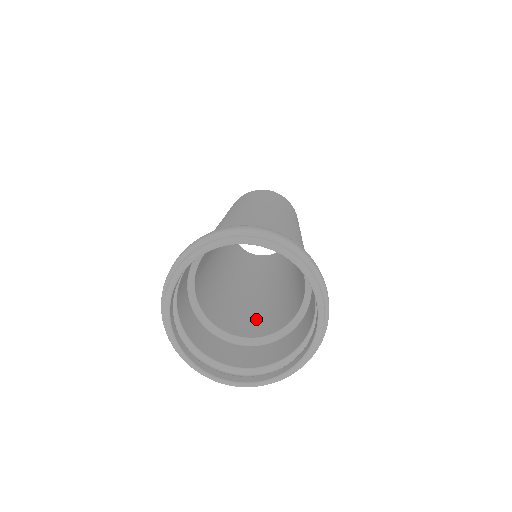
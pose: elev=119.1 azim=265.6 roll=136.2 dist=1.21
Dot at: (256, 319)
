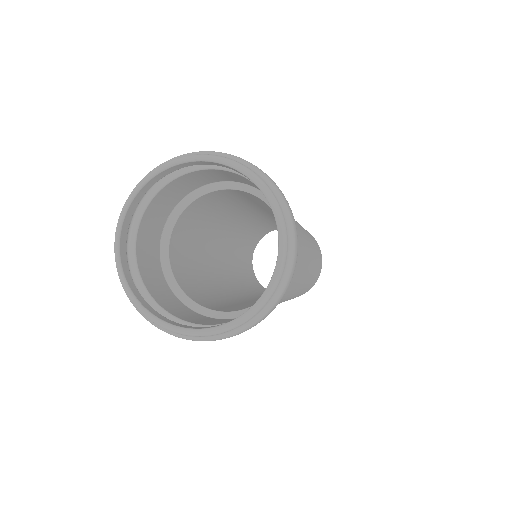
Dot at: (239, 307)
